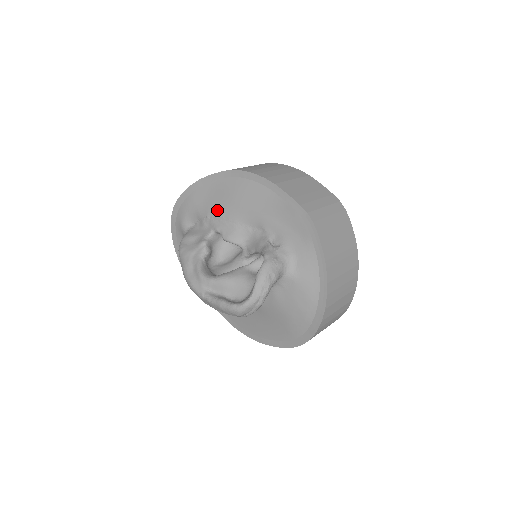
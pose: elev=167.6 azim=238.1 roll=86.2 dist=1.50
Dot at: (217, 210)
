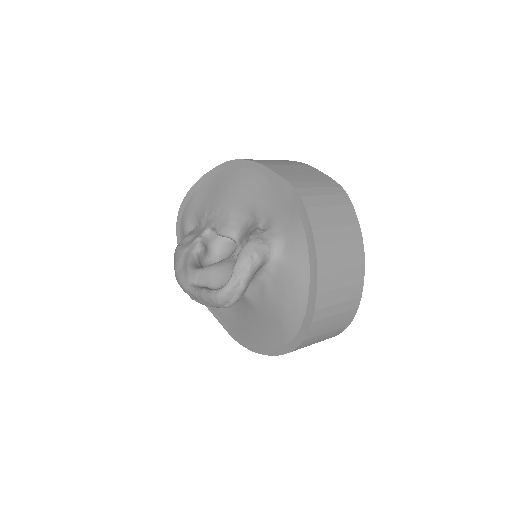
Dot at: (213, 206)
